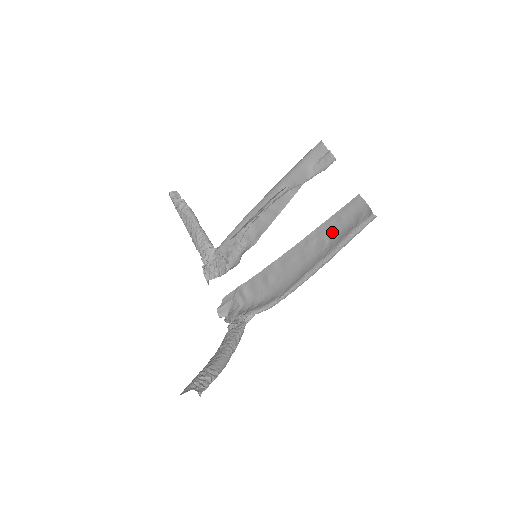
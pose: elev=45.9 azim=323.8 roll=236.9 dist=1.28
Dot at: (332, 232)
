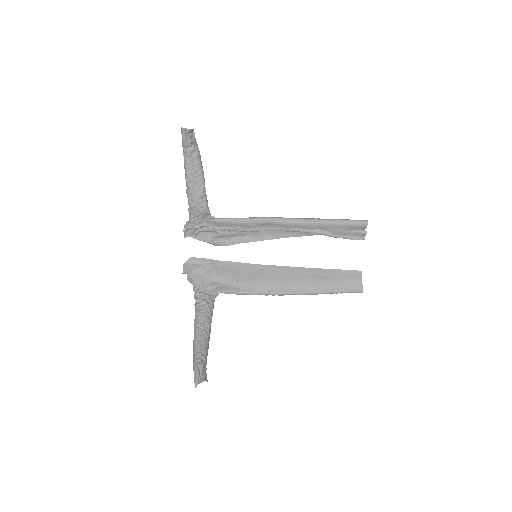
Dot at: (326, 279)
